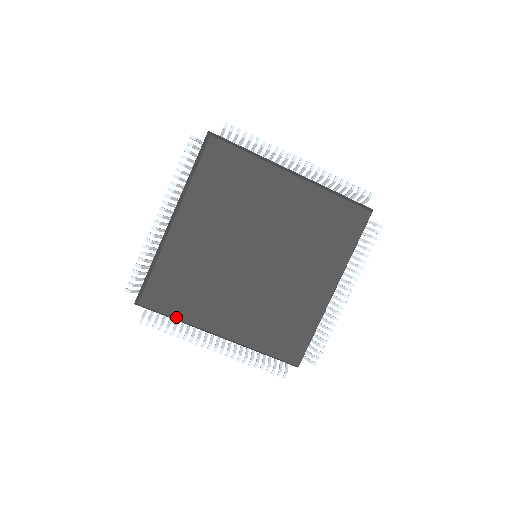
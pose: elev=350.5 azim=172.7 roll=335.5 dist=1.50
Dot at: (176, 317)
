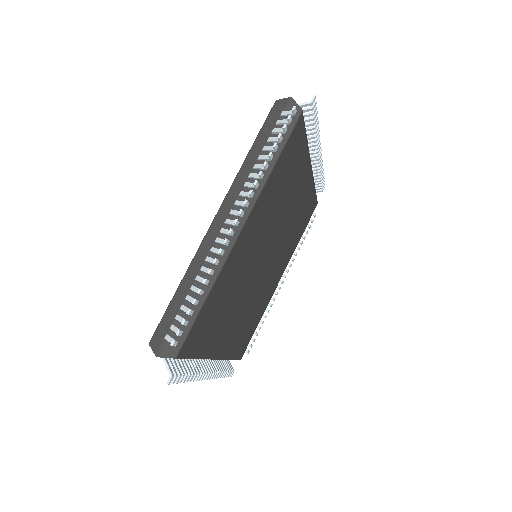
Dot at: (197, 356)
